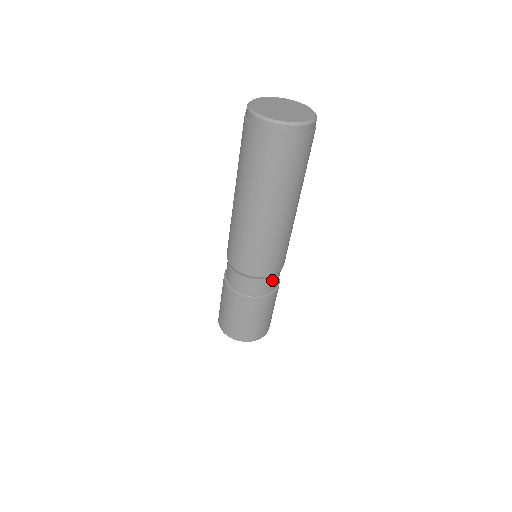
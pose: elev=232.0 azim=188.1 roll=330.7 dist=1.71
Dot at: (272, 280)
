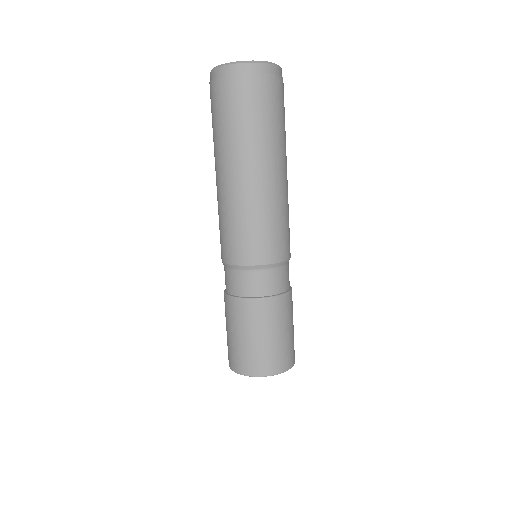
Dot at: (254, 277)
